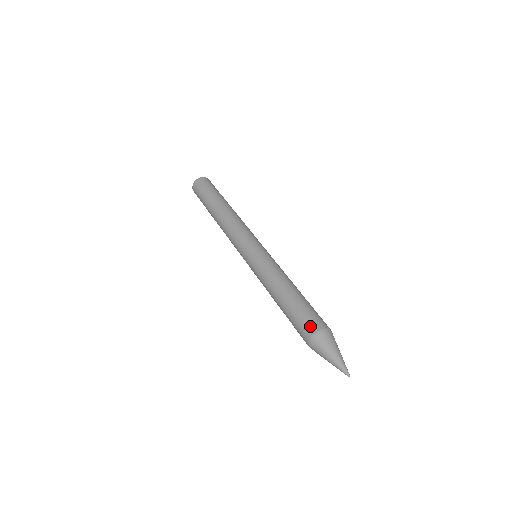
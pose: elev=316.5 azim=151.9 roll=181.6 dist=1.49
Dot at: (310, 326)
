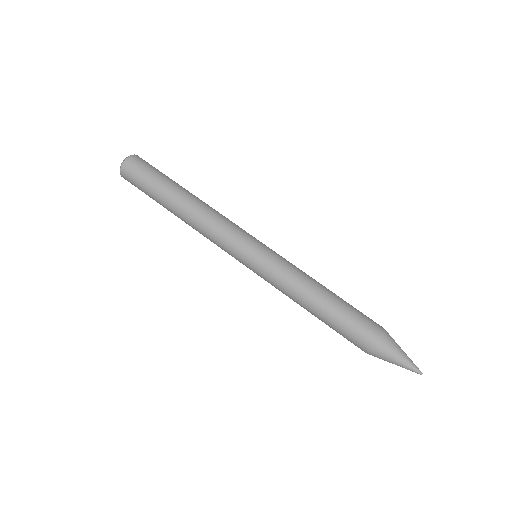
Dot at: (361, 343)
